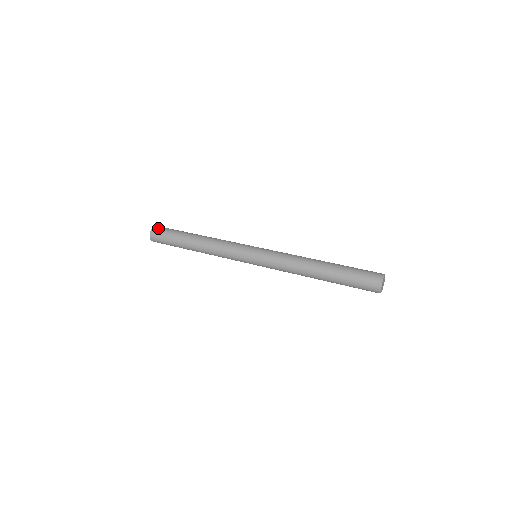
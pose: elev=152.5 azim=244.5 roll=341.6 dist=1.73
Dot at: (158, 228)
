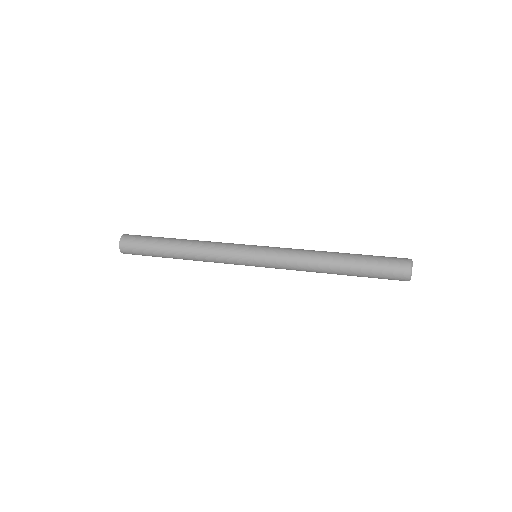
Dot at: (126, 243)
